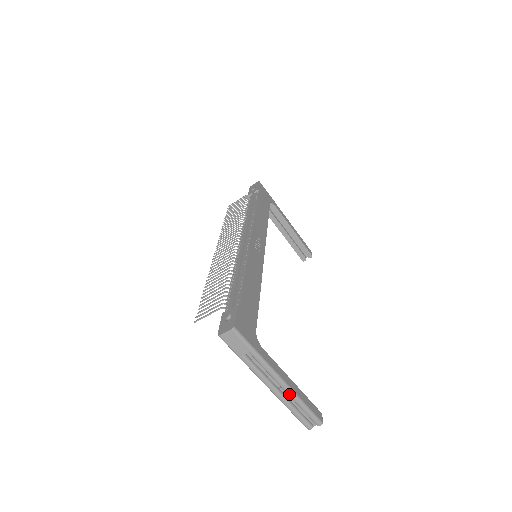
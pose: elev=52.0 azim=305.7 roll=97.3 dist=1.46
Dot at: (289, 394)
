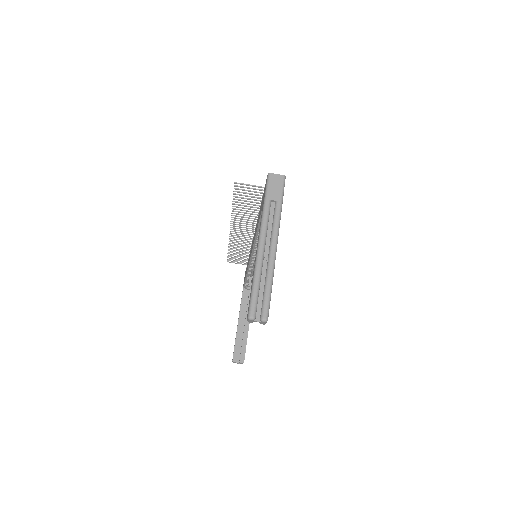
Dot at: (270, 262)
